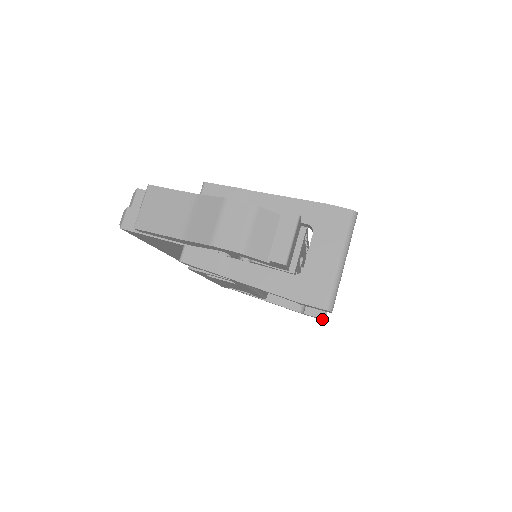
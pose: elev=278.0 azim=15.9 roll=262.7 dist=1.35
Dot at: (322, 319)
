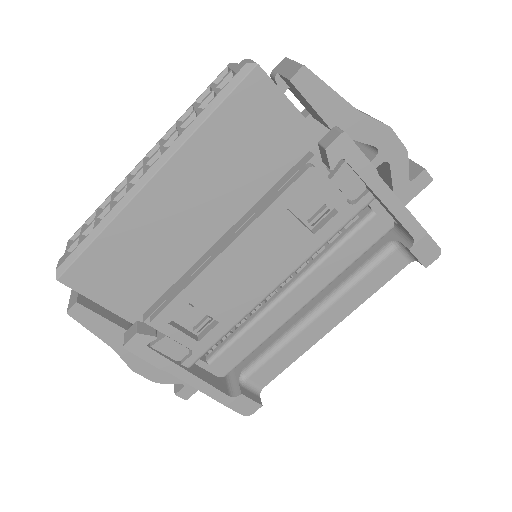
Dot at: (254, 409)
